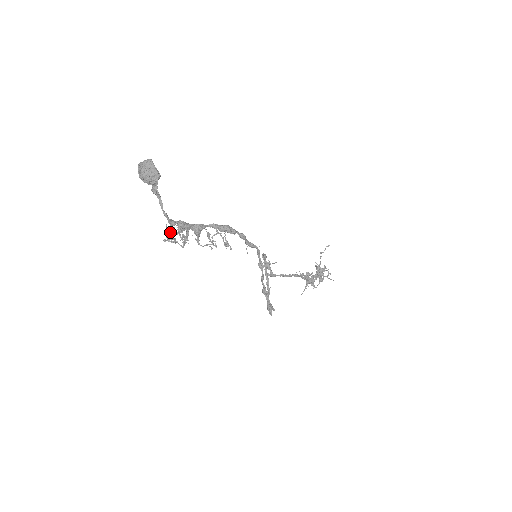
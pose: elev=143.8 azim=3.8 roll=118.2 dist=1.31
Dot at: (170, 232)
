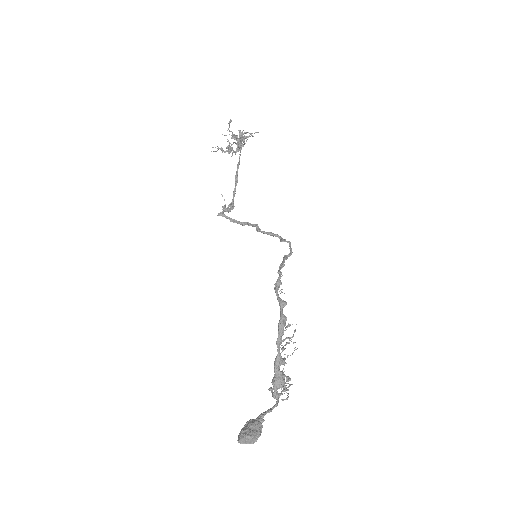
Dot at: occluded
